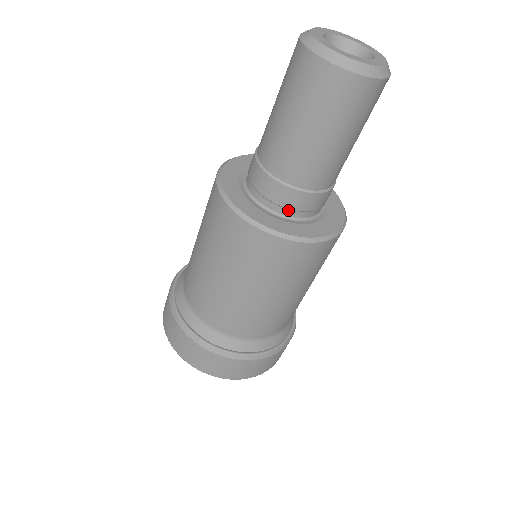
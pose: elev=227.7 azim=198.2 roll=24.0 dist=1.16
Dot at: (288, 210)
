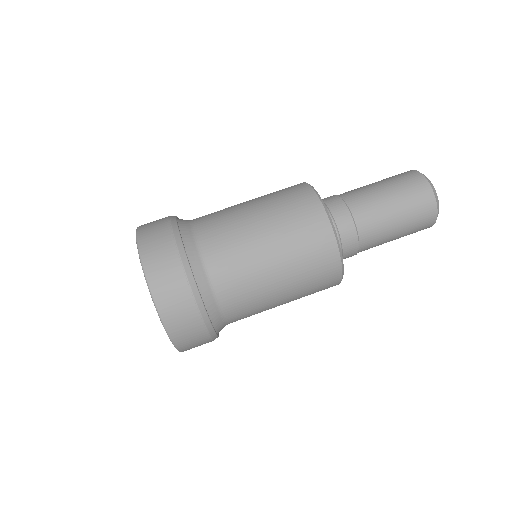
Dot at: (339, 243)
